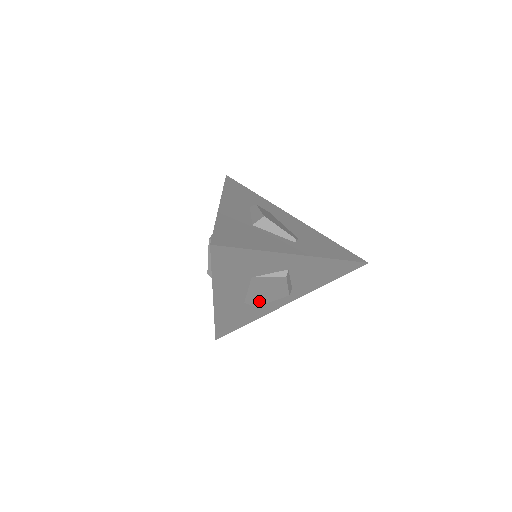
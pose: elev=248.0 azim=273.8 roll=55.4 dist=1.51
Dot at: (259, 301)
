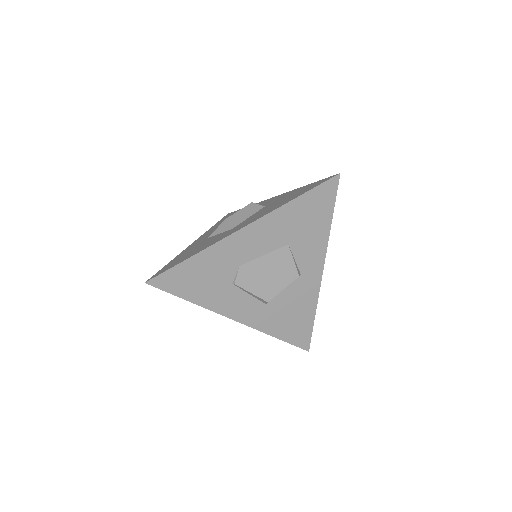
Dot at: (247, 280)
